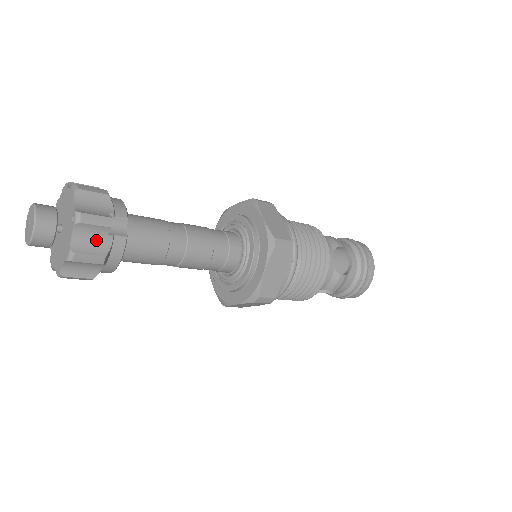
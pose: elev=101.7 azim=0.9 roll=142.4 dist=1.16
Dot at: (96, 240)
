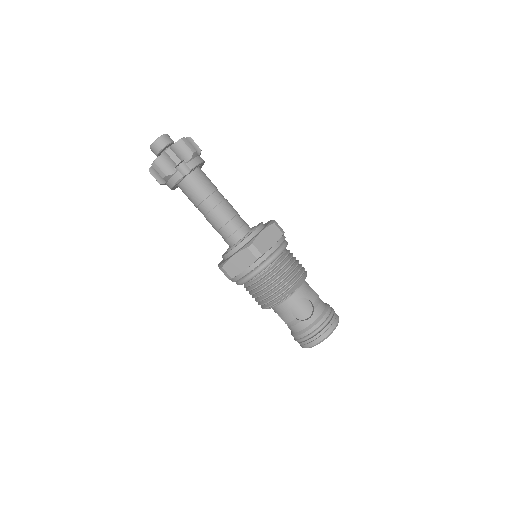
Dot at: (169, 166)
